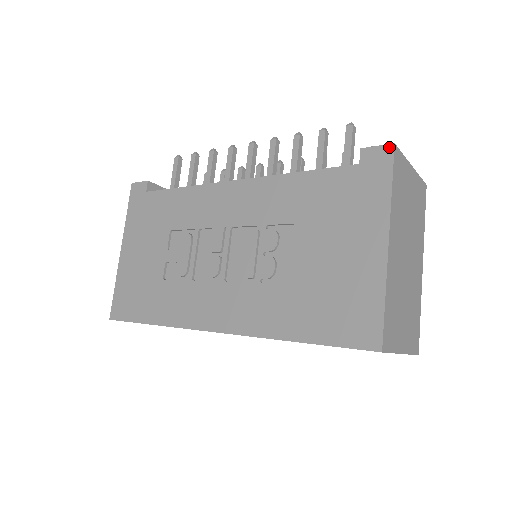
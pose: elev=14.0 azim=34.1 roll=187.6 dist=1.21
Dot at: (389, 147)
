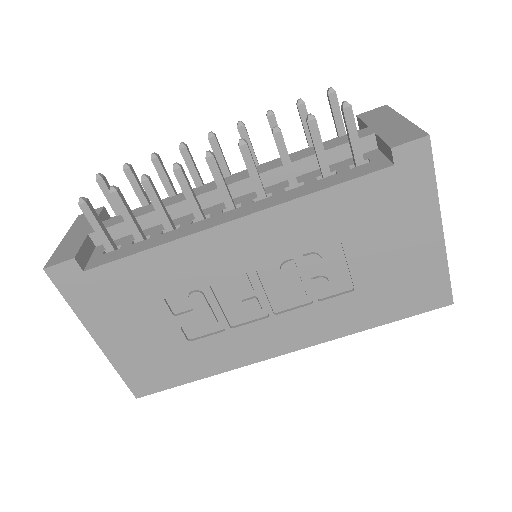
Dot at: (424, 140)
